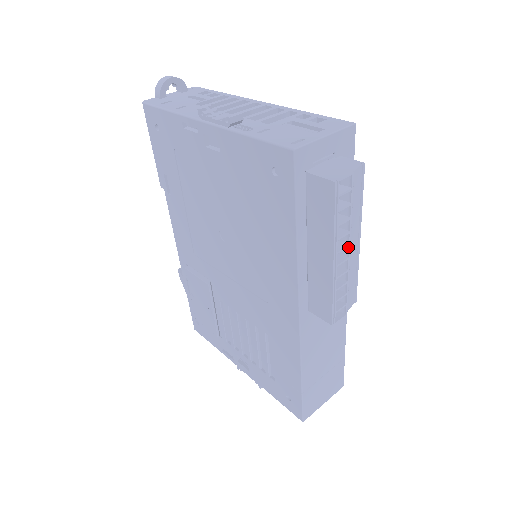
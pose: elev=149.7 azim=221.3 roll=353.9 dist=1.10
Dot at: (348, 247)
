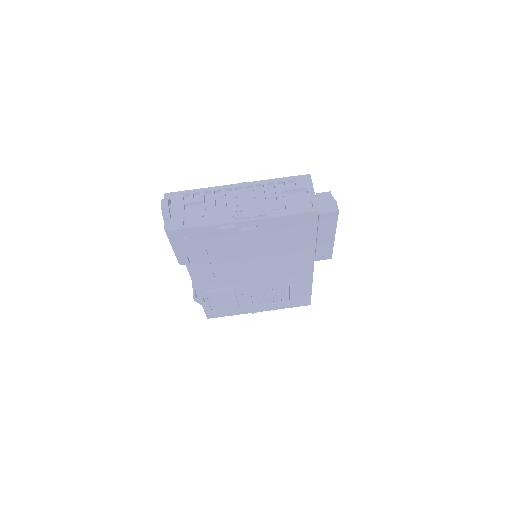
Dot at: occluded
